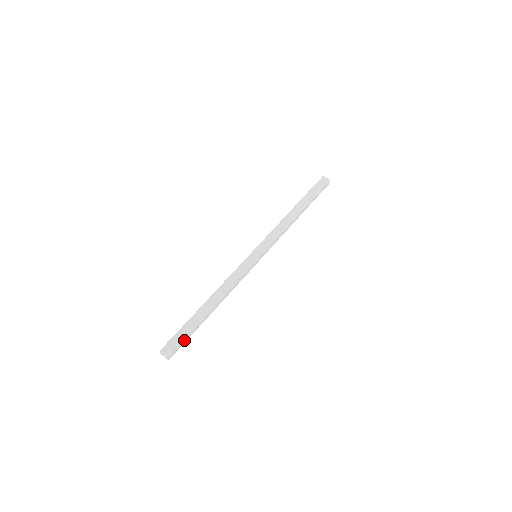
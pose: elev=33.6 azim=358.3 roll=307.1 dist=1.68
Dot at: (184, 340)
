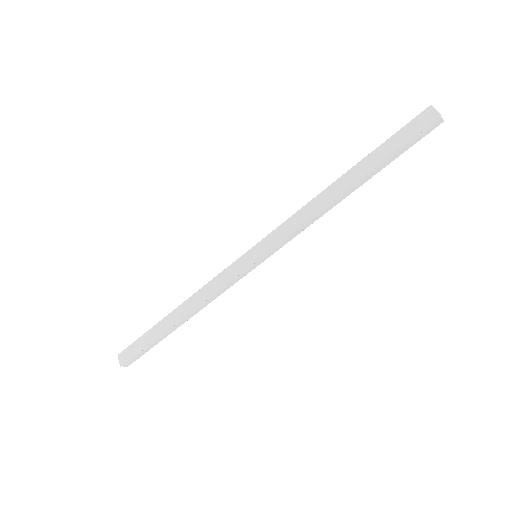
Dot at: (142, 351)
